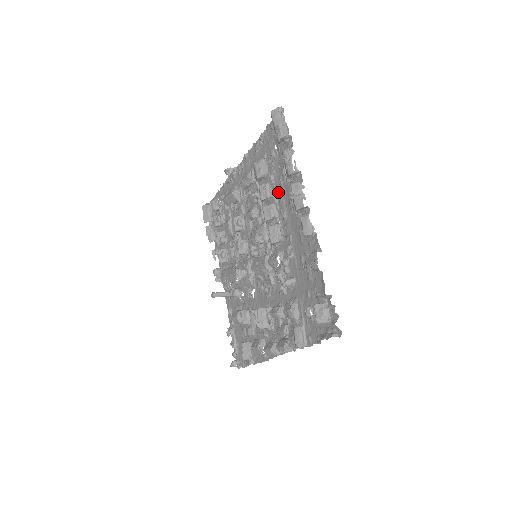
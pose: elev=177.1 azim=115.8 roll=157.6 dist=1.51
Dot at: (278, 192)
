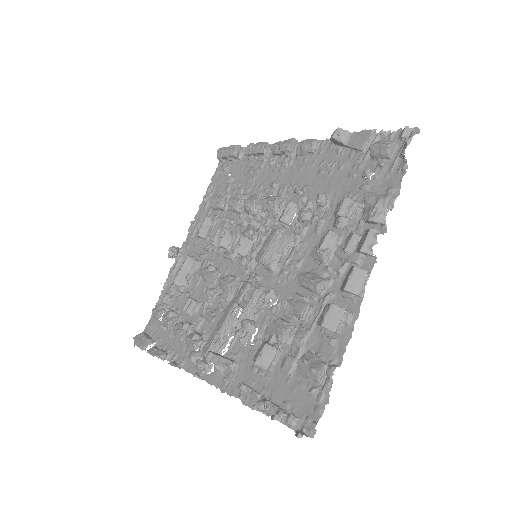
Dot at: (253, 187)
